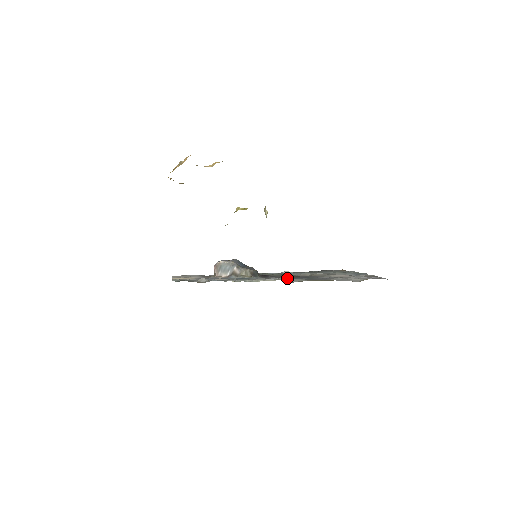
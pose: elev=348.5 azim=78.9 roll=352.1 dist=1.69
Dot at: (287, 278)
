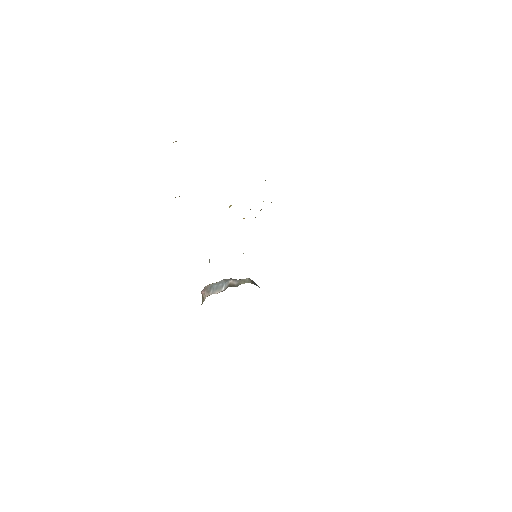
Dot at: occluded
